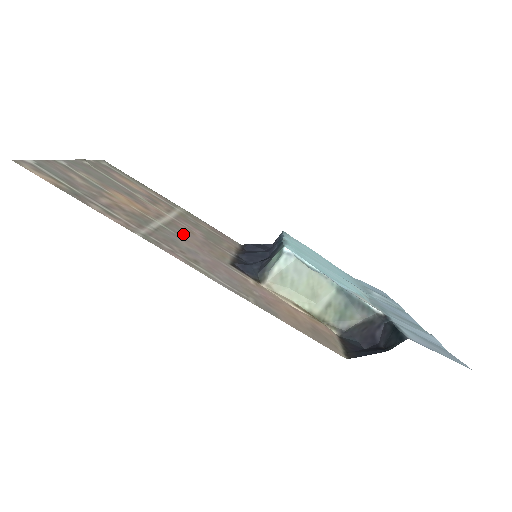
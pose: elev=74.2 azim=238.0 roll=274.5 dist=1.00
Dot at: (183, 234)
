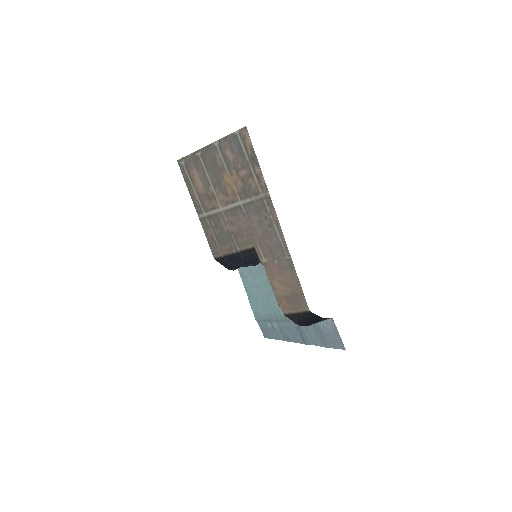
Dot at: (241, 218)
